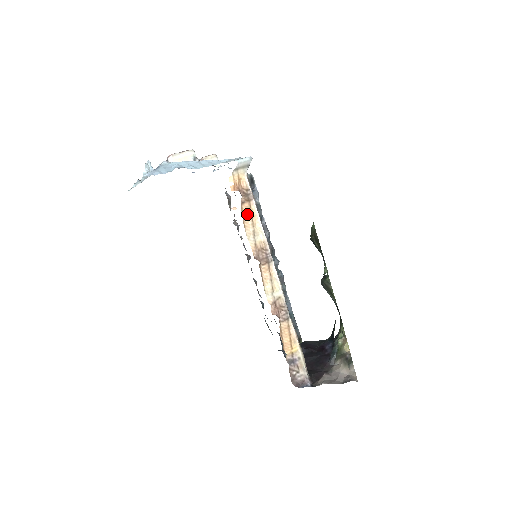
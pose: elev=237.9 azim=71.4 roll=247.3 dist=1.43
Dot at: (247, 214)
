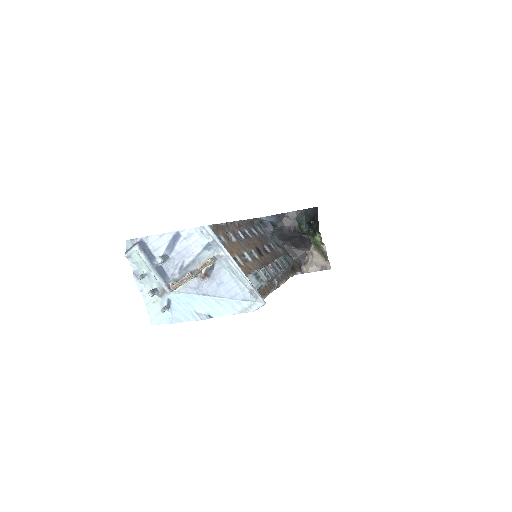
Dot at: occluded
